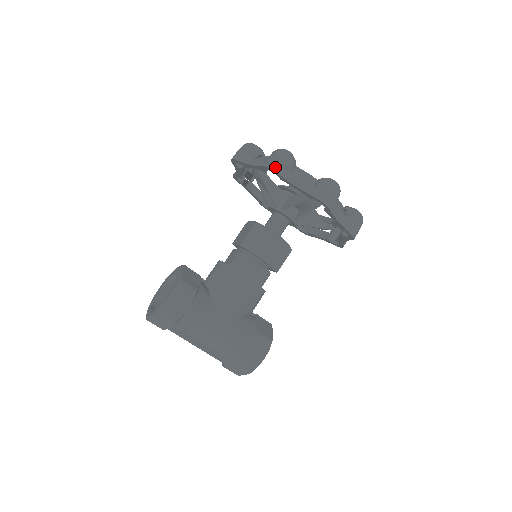
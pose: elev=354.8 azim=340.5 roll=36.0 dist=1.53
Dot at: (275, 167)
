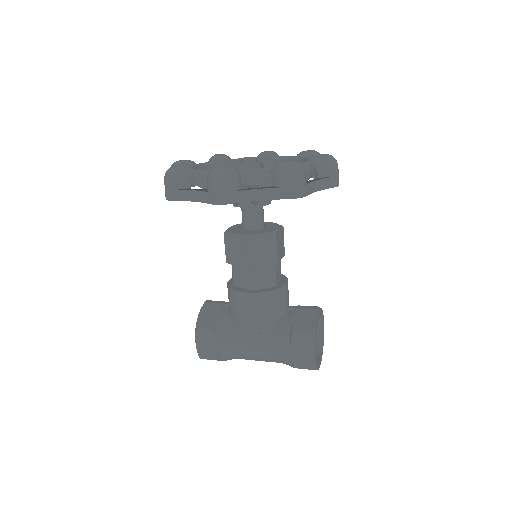
Dot at: (168, 196)
